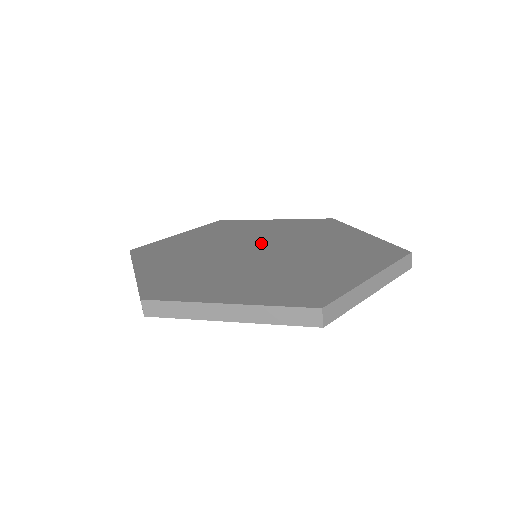
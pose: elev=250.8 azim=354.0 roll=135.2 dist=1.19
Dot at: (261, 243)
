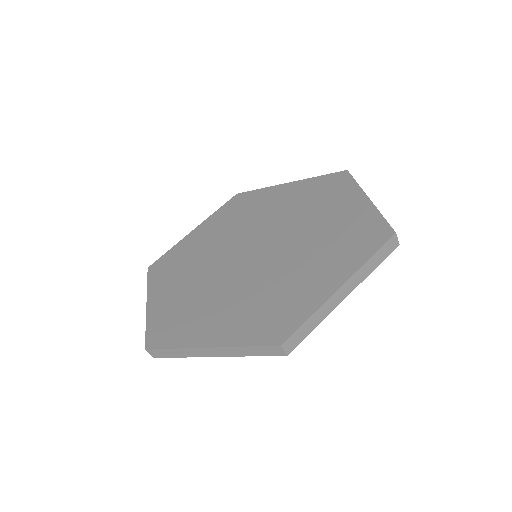
Dot at: (241, 246)
